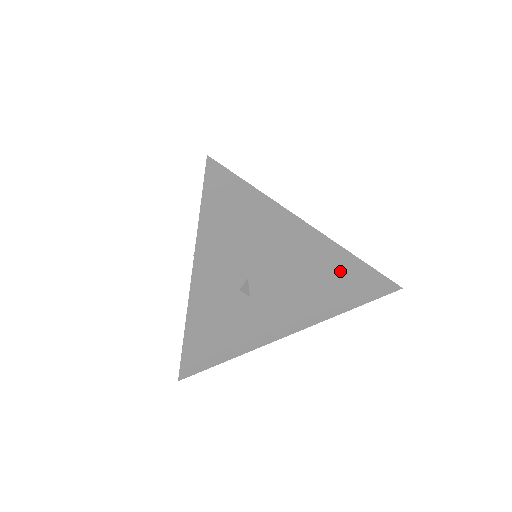
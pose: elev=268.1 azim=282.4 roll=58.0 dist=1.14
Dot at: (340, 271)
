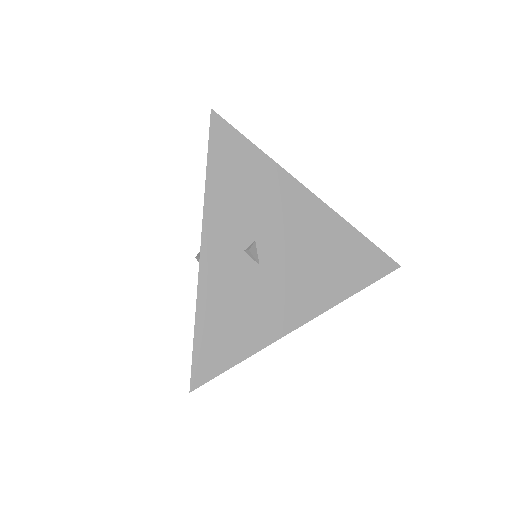
Dot at: (339, 240)
